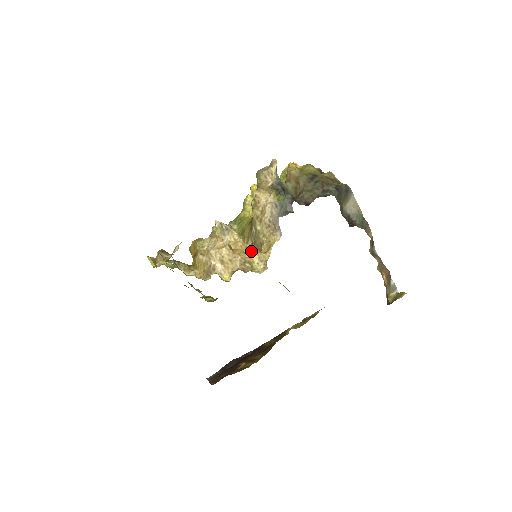
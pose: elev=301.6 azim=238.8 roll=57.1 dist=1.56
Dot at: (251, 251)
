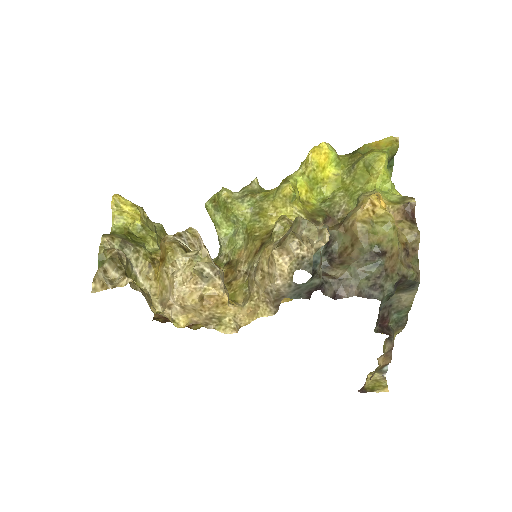
Dot at: (229, 306)
